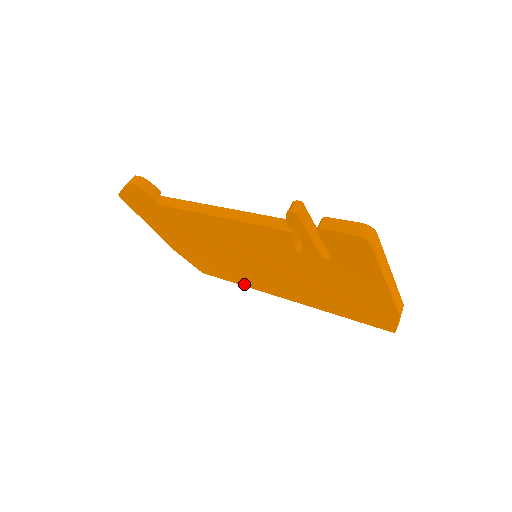
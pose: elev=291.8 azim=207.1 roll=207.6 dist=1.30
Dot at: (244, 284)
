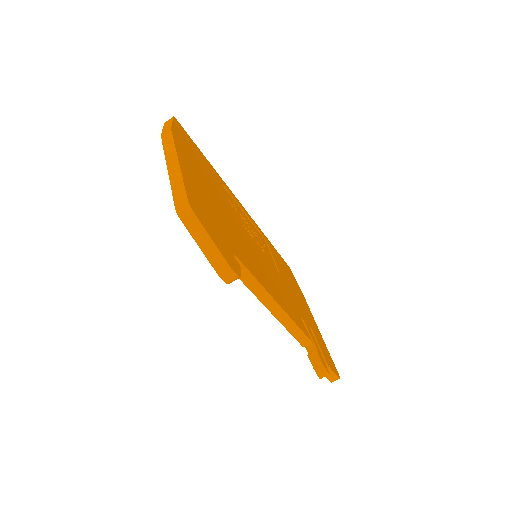
Dot at: occluded
